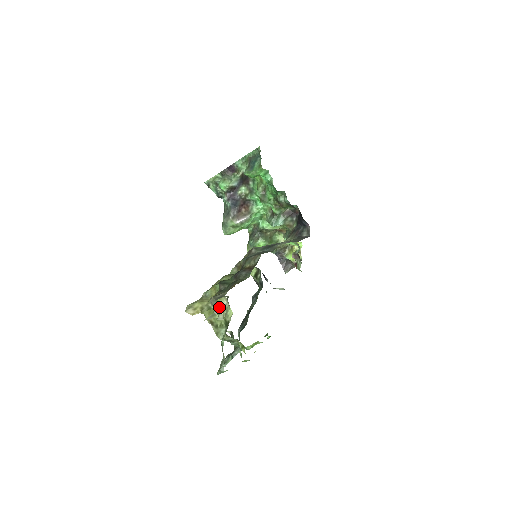
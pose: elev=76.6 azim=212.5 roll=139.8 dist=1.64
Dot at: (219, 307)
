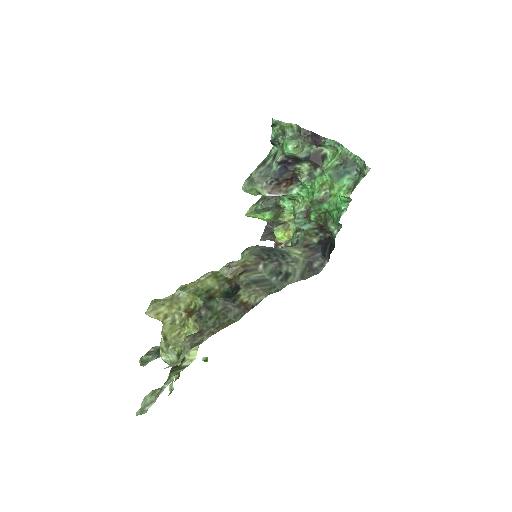
Dot at: (186, 333)
